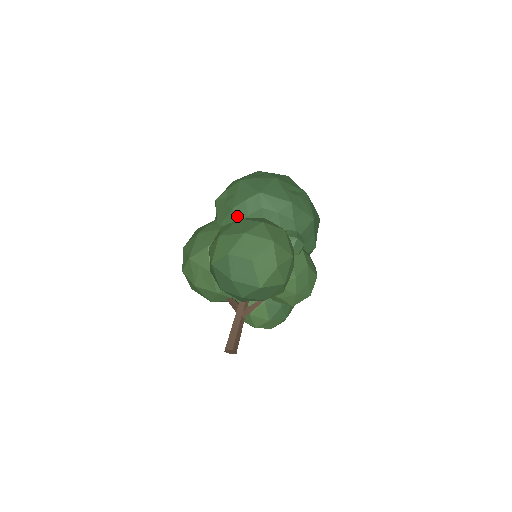
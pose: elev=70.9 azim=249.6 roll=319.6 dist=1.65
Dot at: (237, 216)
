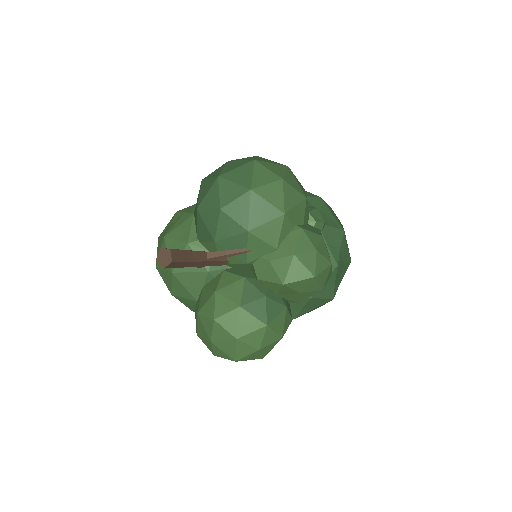
Dot at: occluded
